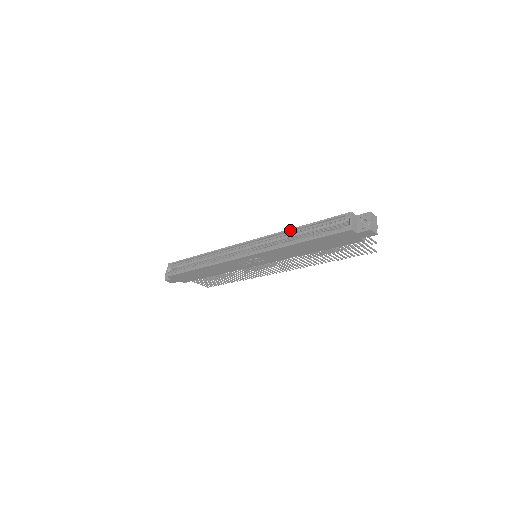
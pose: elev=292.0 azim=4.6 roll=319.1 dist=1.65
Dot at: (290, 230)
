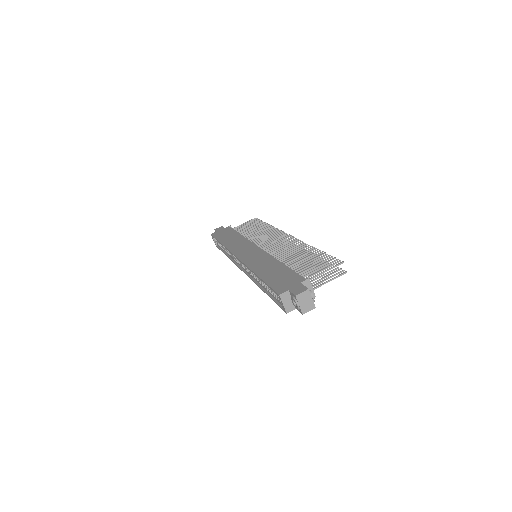
Dot at: occluded
